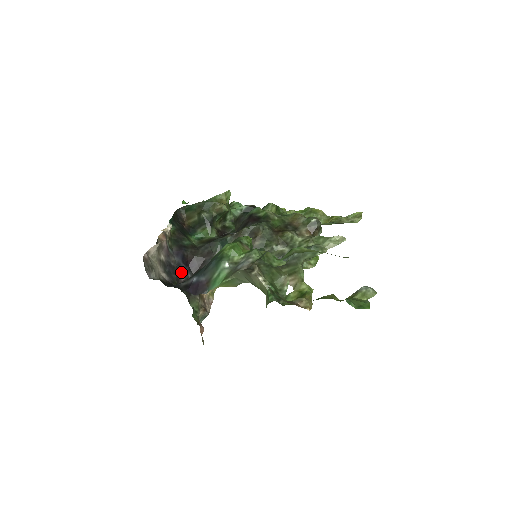
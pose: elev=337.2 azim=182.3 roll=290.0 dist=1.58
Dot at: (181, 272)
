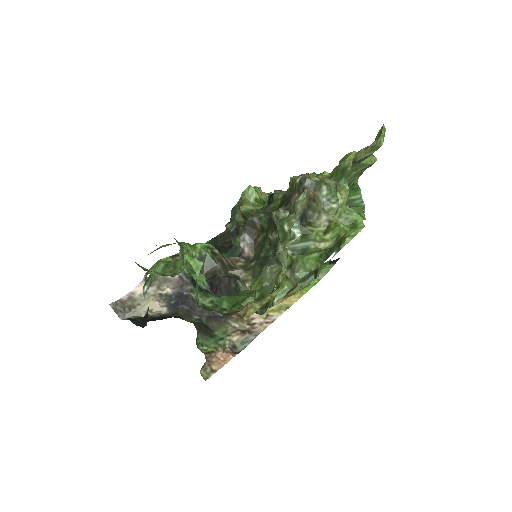
Dot at: occluded
